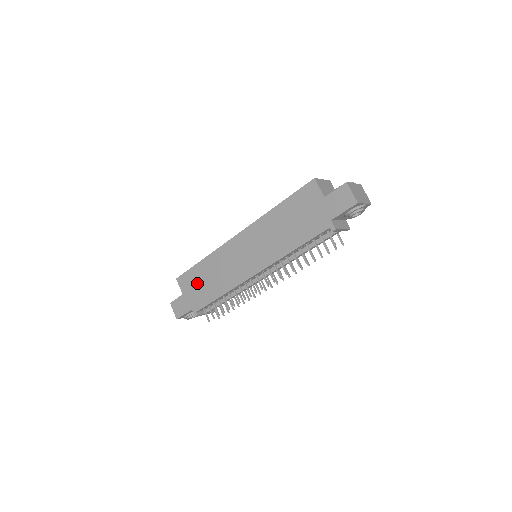
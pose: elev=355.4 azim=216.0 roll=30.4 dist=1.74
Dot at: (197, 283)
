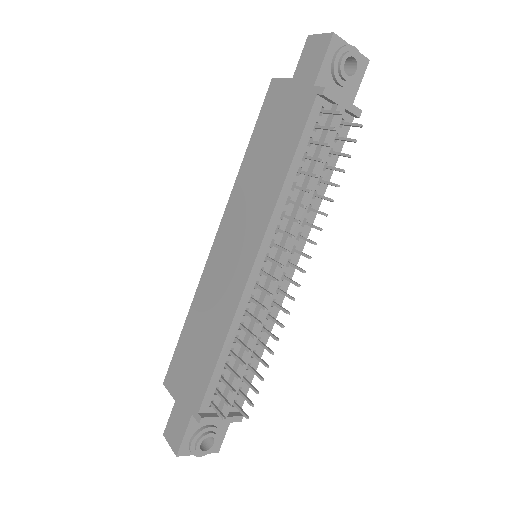
Dot at: (188, 361)
